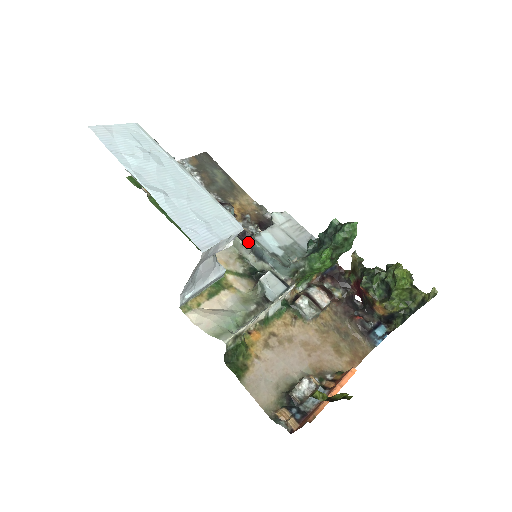
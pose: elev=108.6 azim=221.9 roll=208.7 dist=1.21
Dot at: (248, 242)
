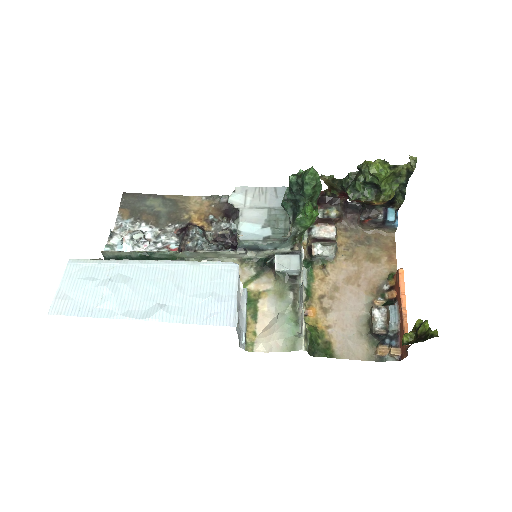
Dot at: (238, 248)
